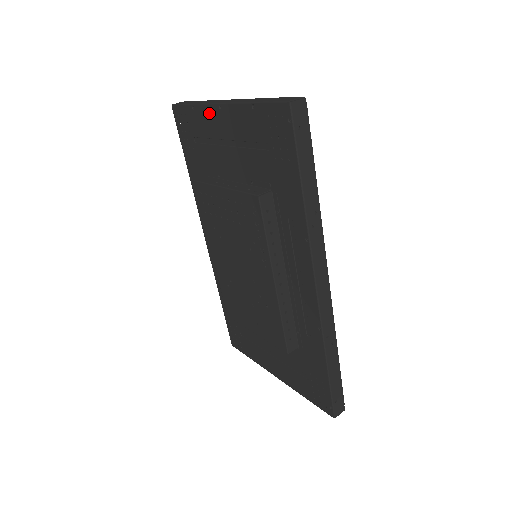
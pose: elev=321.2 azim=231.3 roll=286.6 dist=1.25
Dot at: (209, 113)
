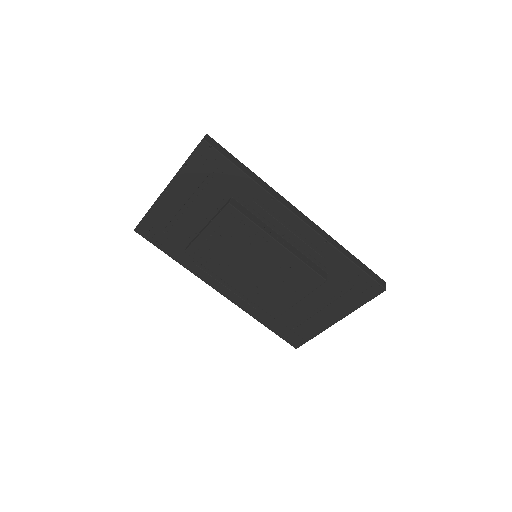
Dot at: (162, 203)
